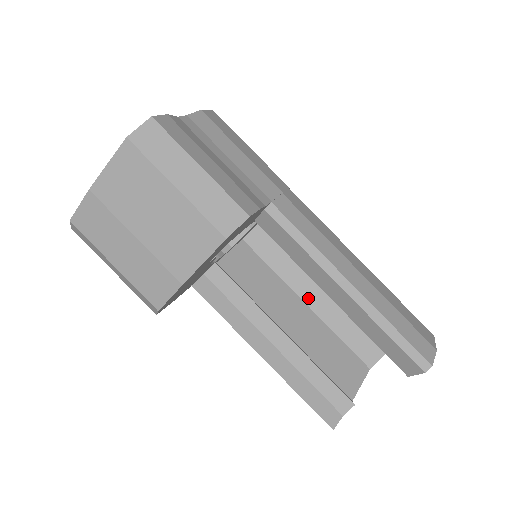
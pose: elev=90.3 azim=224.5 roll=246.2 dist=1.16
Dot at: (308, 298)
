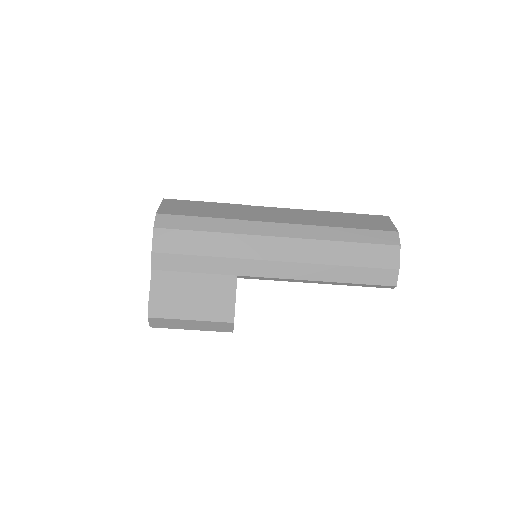
Dot at: occluded
